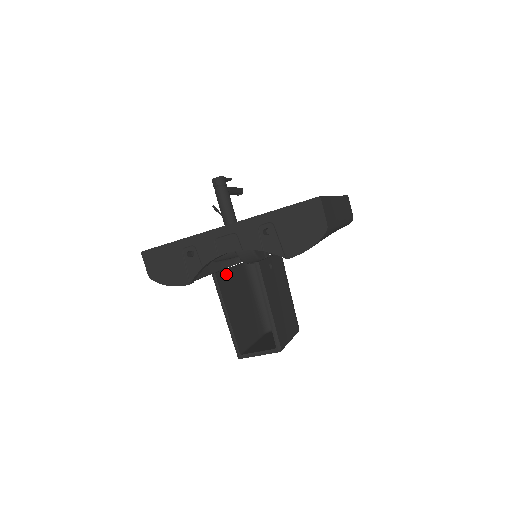
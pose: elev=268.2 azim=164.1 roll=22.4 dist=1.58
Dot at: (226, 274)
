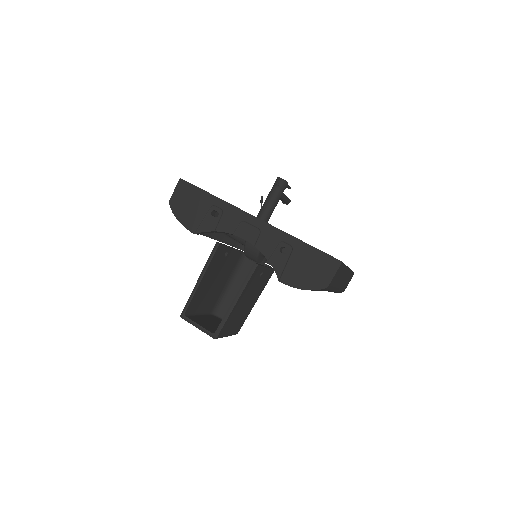
Dot at: (225, 250)
